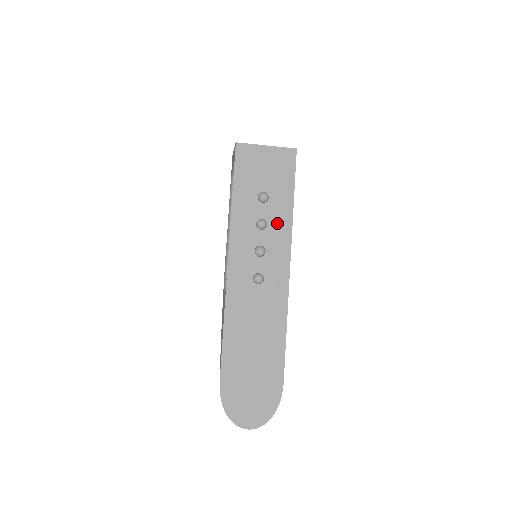
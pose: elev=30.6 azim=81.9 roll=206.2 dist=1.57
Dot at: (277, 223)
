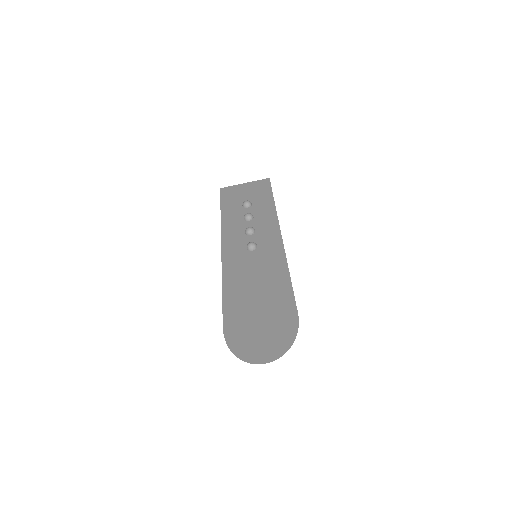
Dot at: (262, 214)
